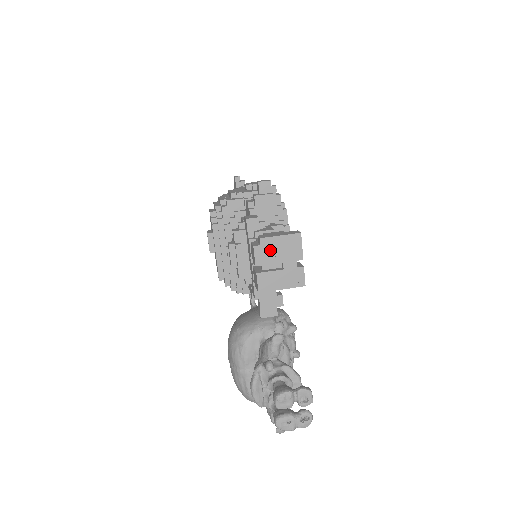
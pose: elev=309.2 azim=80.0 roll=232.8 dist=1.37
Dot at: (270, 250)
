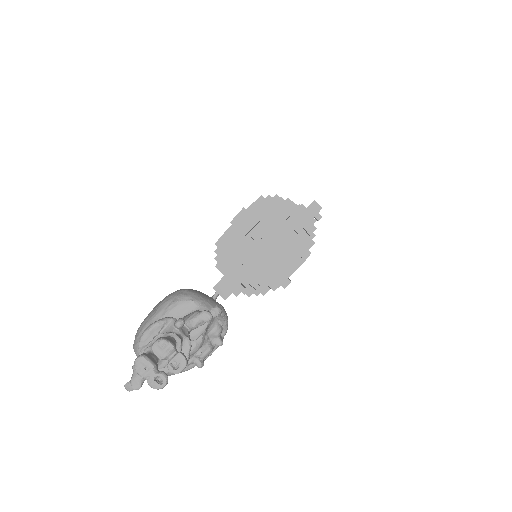
Dot at: (275, 232)
